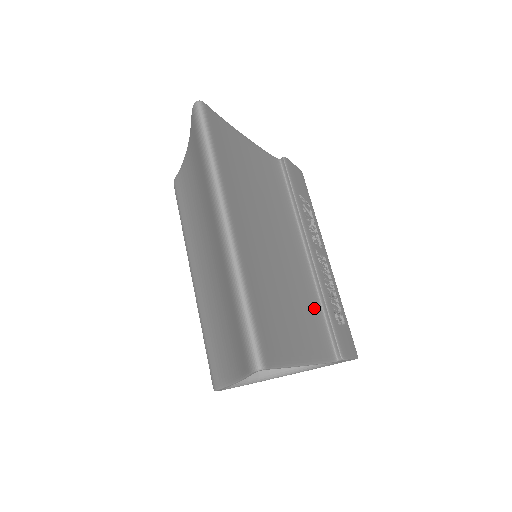
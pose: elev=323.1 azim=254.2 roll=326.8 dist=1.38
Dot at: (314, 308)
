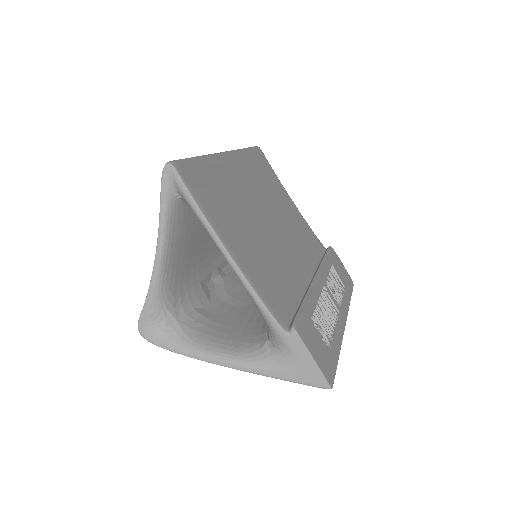
Dot at: (287, 288)
